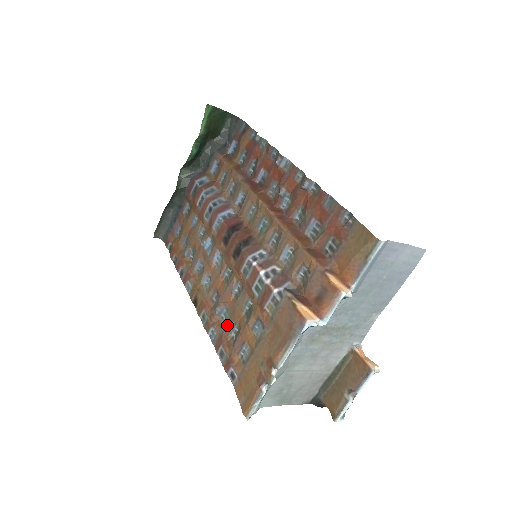
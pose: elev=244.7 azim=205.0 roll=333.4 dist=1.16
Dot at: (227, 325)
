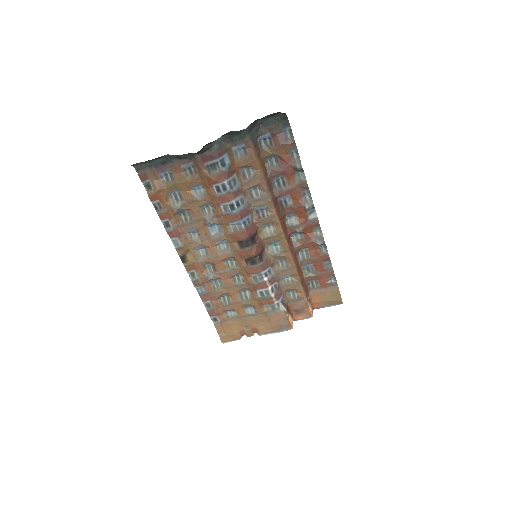
Dot at: (219, 292)
